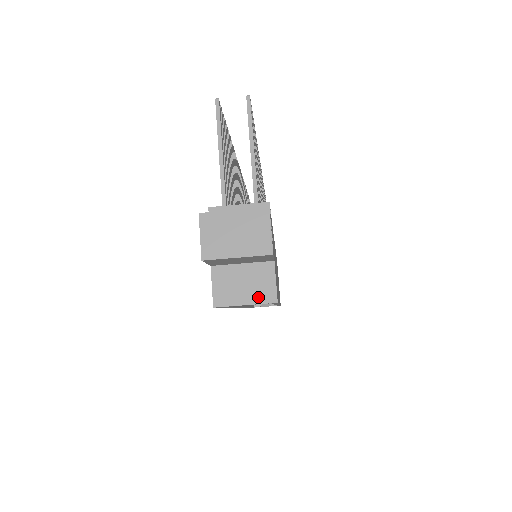
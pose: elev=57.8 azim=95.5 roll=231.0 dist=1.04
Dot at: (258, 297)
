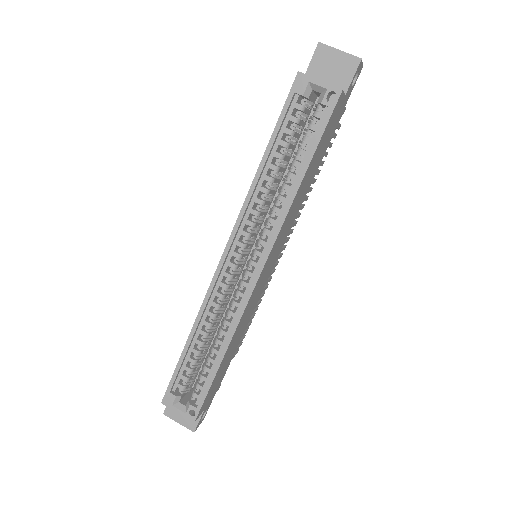
Dot at: (330, 85)
